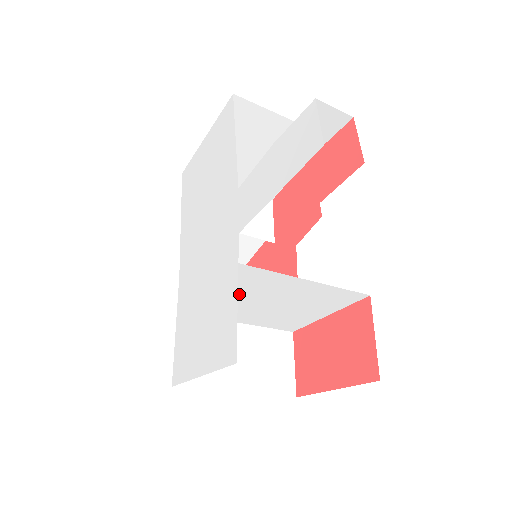
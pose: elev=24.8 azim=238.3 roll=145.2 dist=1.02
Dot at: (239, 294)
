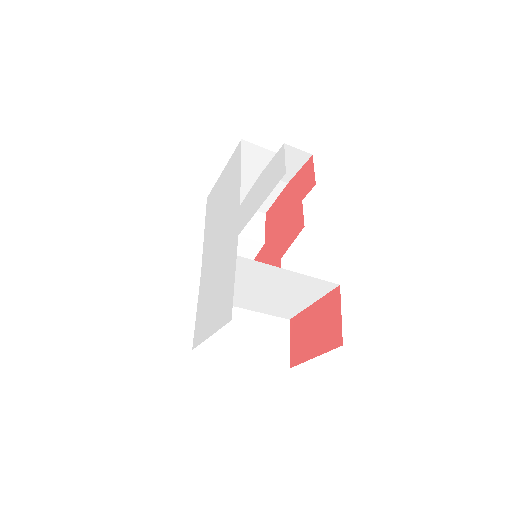
Dot at: (241, 282)
